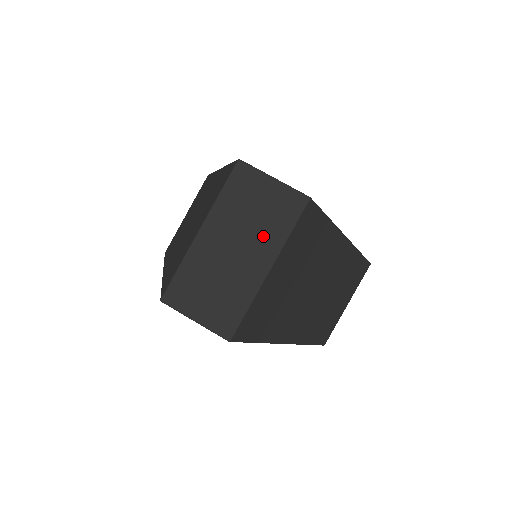
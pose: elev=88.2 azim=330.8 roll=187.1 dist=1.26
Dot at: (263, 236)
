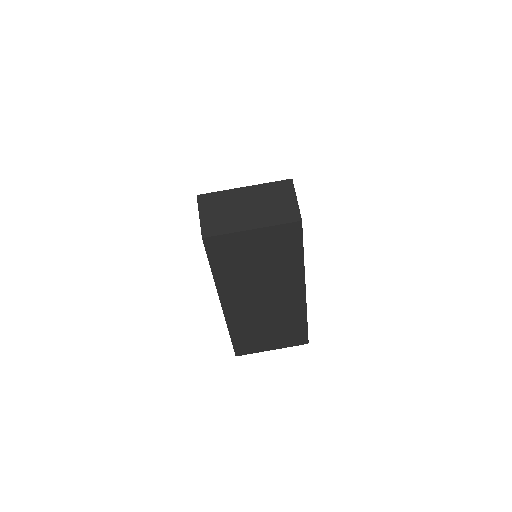
Dot at: (266, 214)
